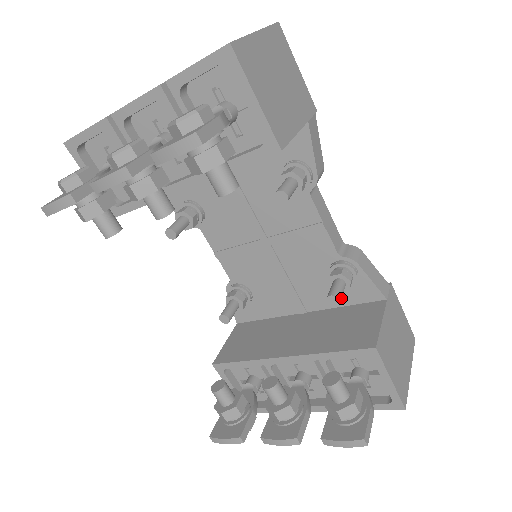
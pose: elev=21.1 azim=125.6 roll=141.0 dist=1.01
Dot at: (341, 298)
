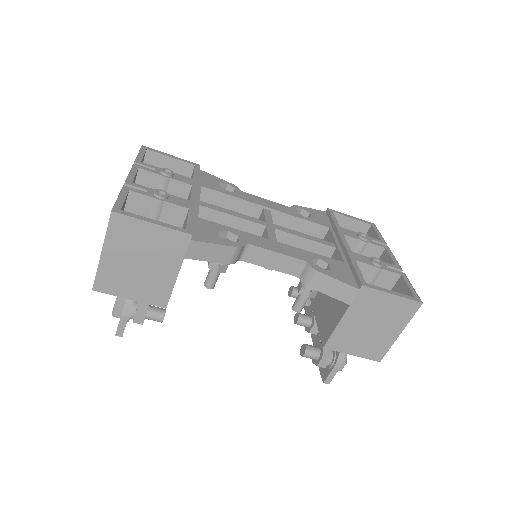
Dot at: occluded
